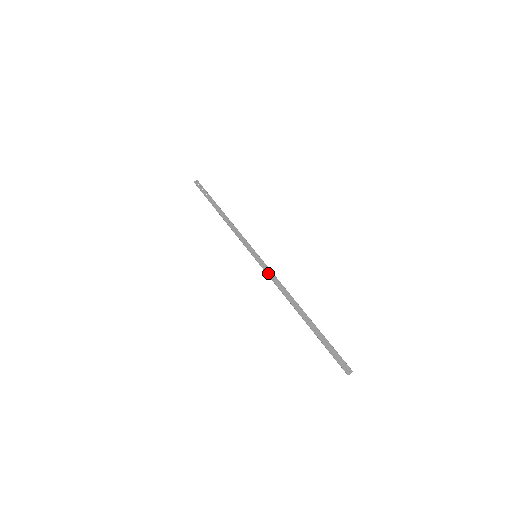
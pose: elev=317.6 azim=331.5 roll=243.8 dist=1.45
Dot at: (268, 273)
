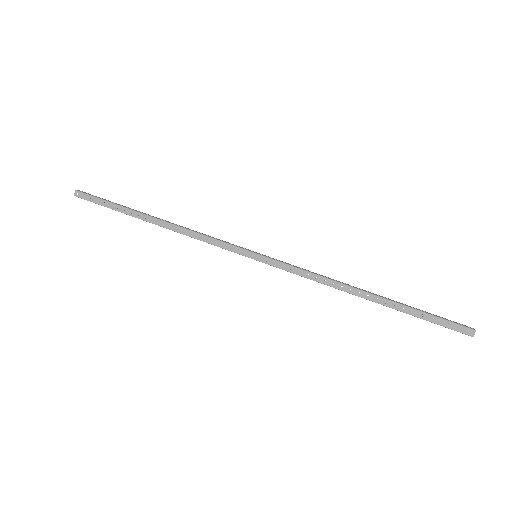
Dot at: (292, 271)
